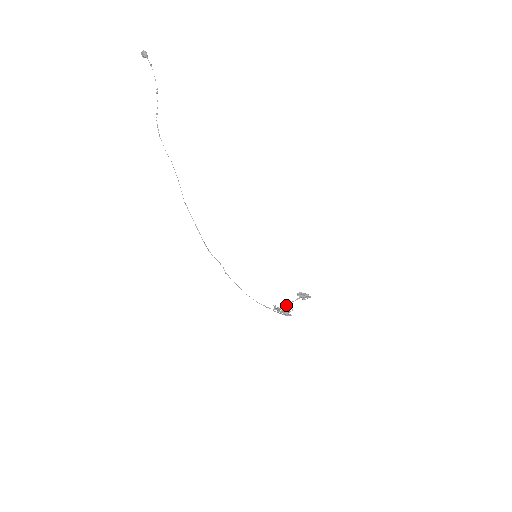
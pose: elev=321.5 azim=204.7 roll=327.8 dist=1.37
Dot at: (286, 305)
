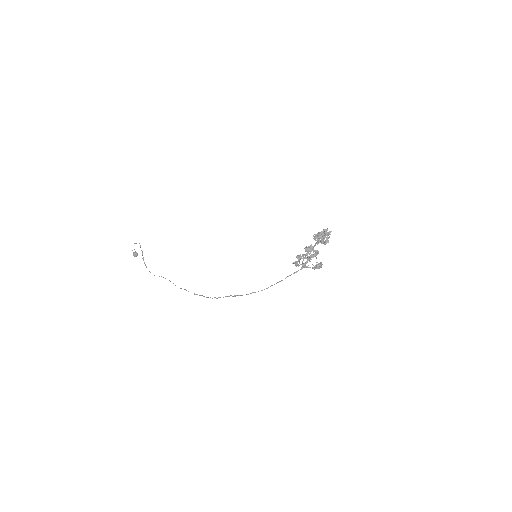
Dot at: occluded
